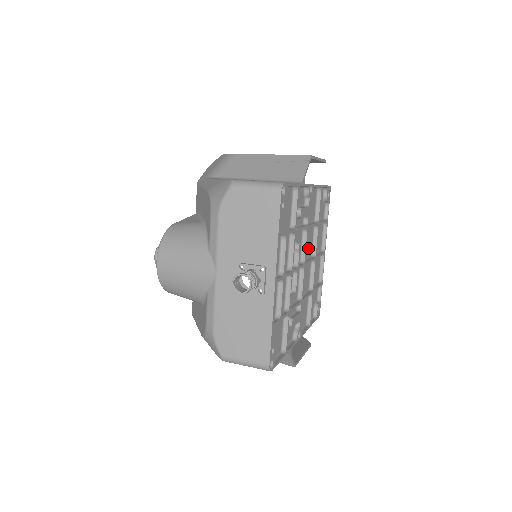
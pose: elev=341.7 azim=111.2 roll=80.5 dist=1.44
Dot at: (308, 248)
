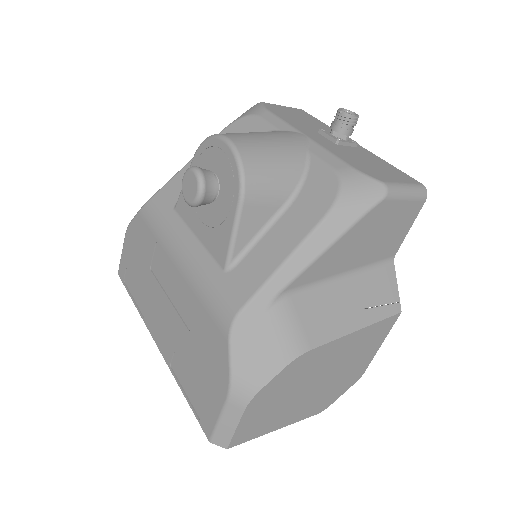
Dot at: occluded
